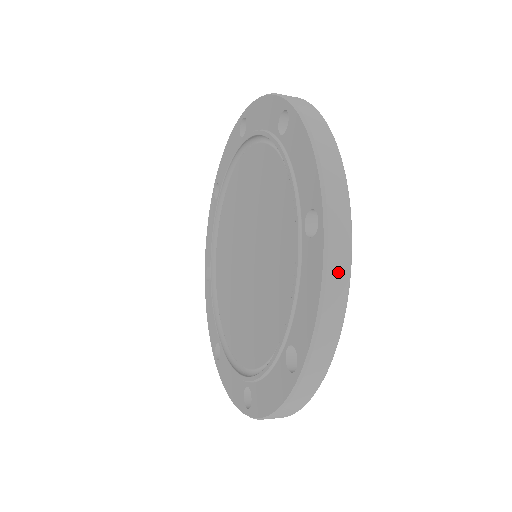
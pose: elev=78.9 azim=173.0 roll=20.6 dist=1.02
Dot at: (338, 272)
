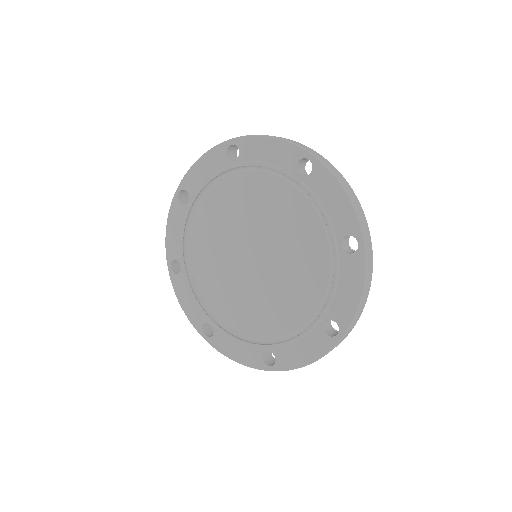
Dot at: occluded
